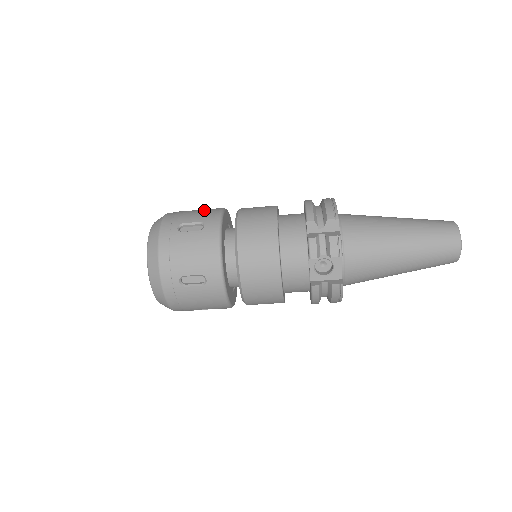
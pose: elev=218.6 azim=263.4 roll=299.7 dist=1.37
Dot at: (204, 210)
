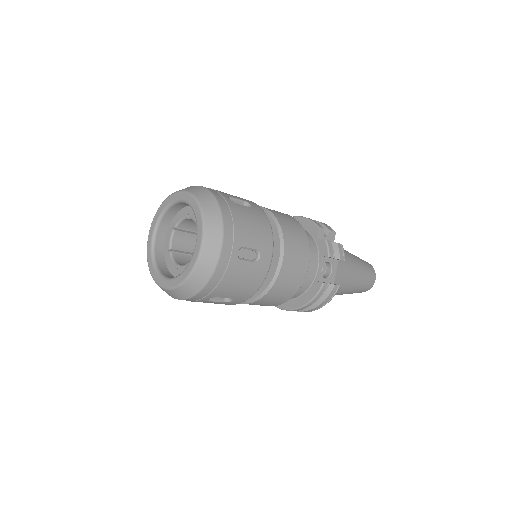
Dot at: occluded
